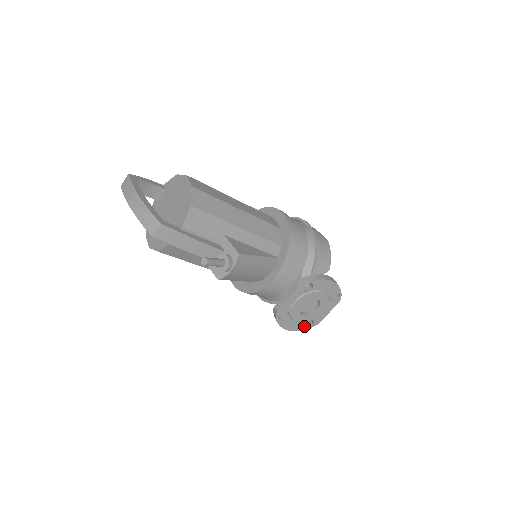
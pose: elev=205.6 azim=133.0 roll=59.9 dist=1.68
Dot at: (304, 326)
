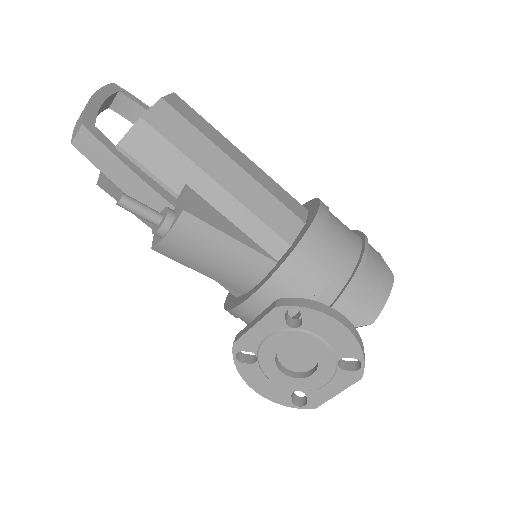
Dot at: (288, 399)
